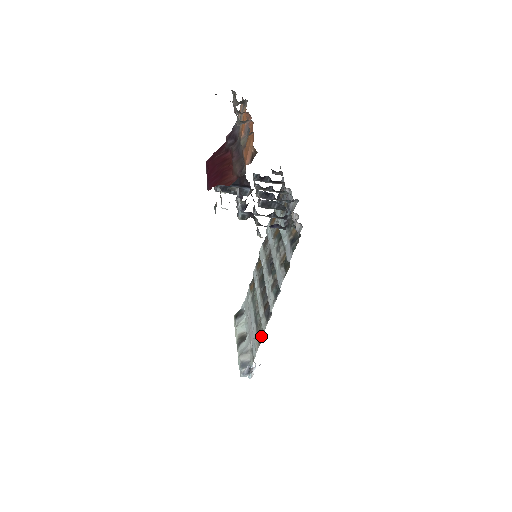
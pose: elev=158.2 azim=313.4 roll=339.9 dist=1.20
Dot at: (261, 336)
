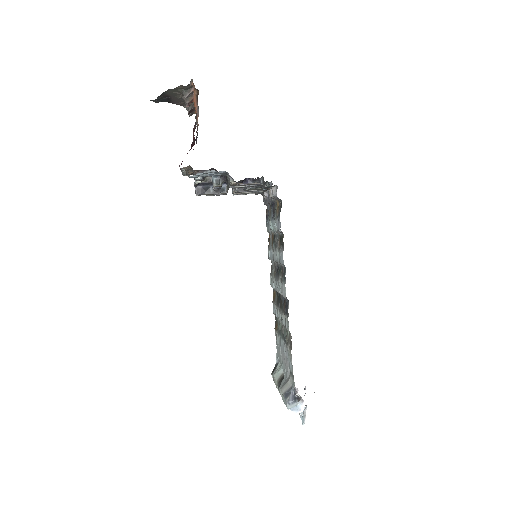
Dot at: (290, 340)
